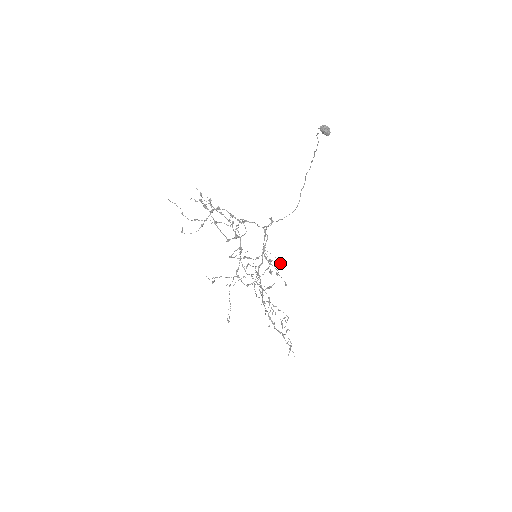
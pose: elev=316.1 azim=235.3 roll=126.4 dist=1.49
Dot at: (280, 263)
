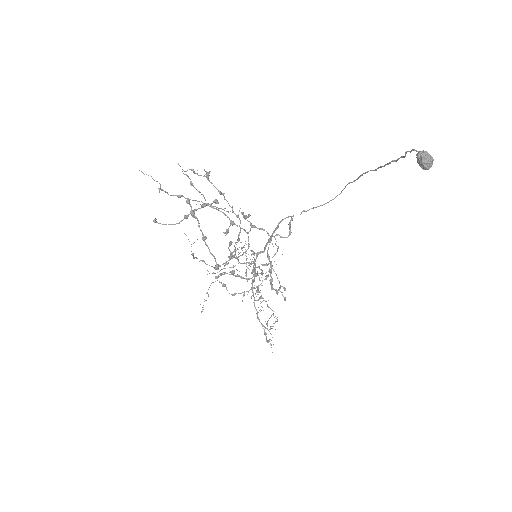
Dot at: (284, 289)
